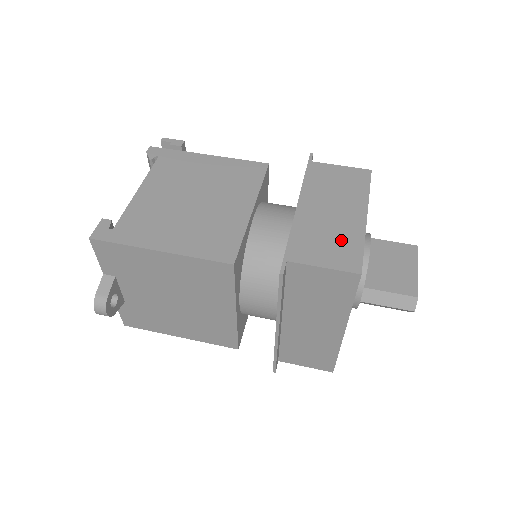
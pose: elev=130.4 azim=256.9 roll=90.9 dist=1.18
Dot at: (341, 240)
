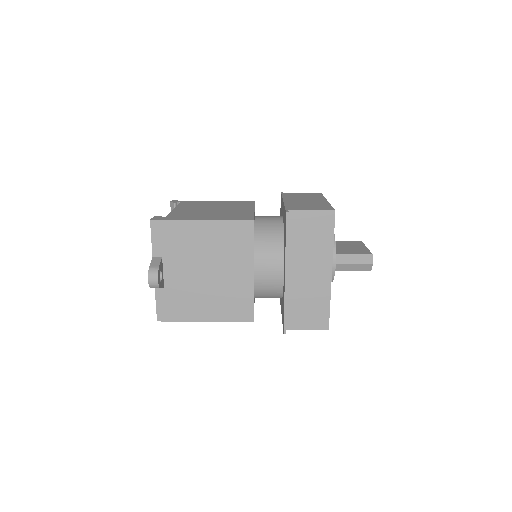
Dot at: (317, 205)
